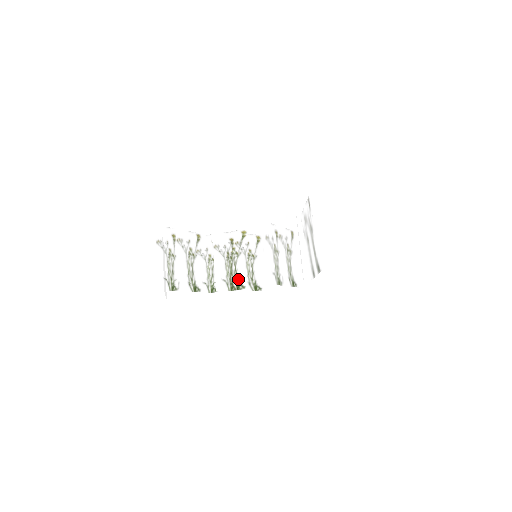
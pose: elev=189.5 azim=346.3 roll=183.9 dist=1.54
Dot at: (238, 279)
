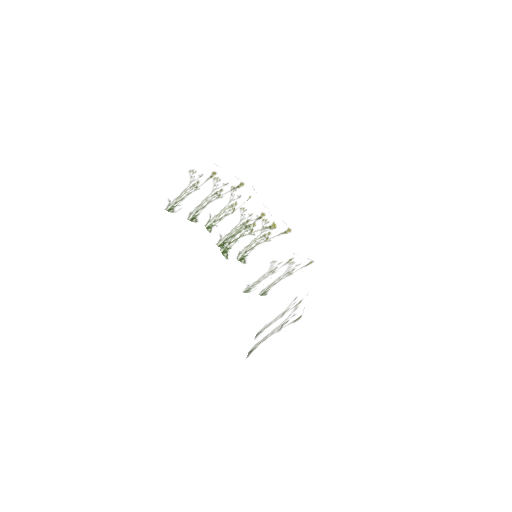
Dot at: (231, 247)
